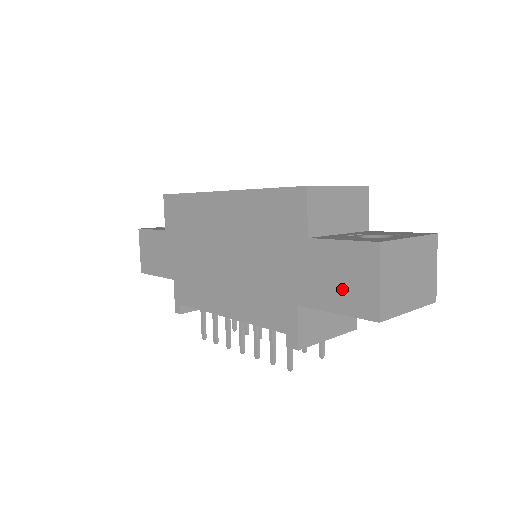
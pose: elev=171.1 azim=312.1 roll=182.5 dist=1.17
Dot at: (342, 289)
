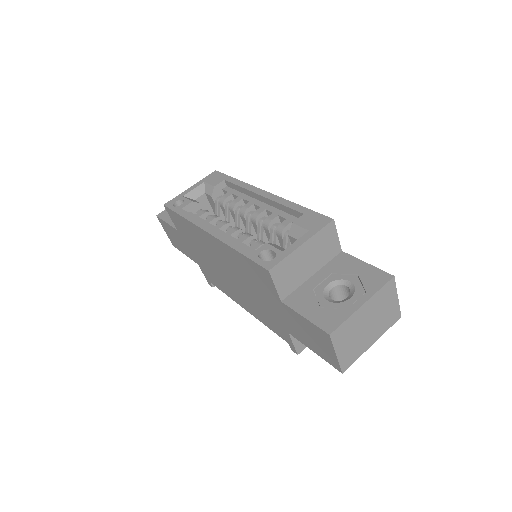
Dot at: (314, 343)
